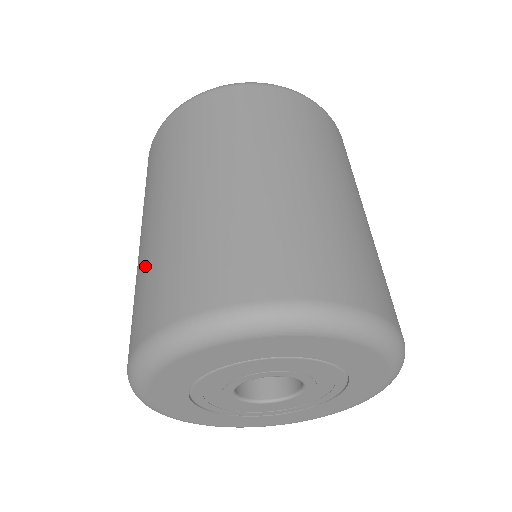
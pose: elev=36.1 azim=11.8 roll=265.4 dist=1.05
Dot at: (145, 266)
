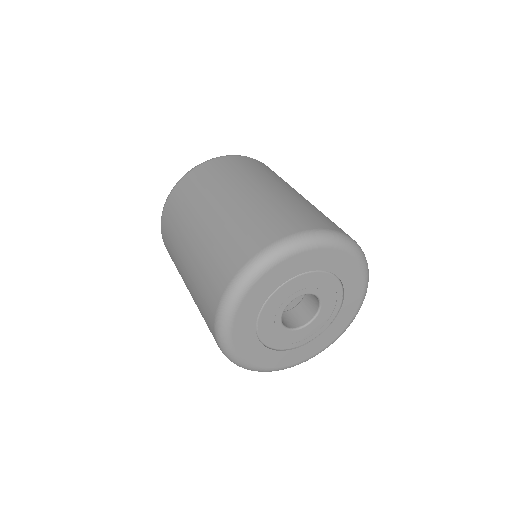
Dot at: (234, 224)
